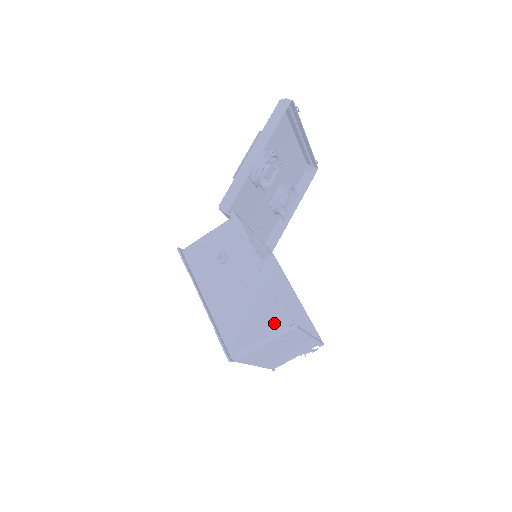
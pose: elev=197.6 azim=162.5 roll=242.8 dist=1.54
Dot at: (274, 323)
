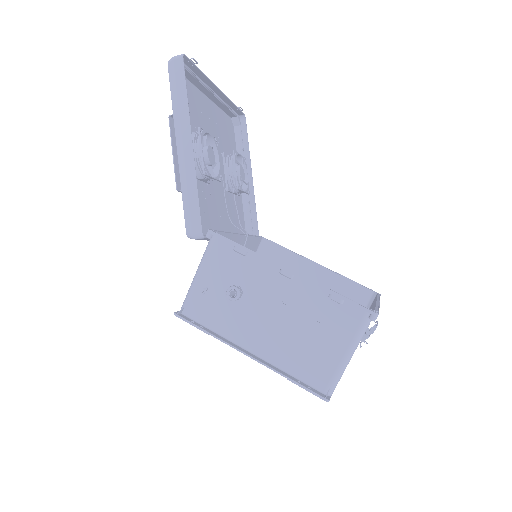
Dot at: (348, 326)
